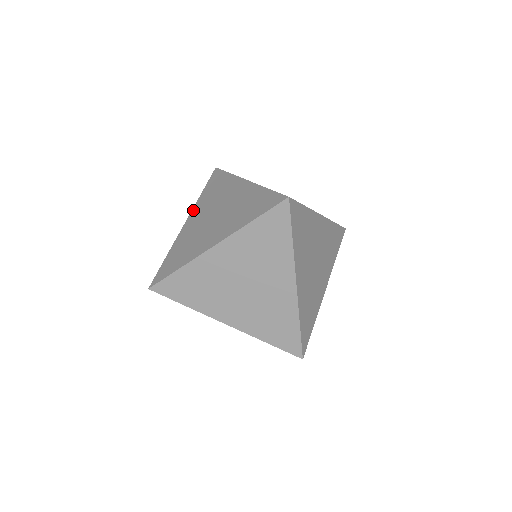
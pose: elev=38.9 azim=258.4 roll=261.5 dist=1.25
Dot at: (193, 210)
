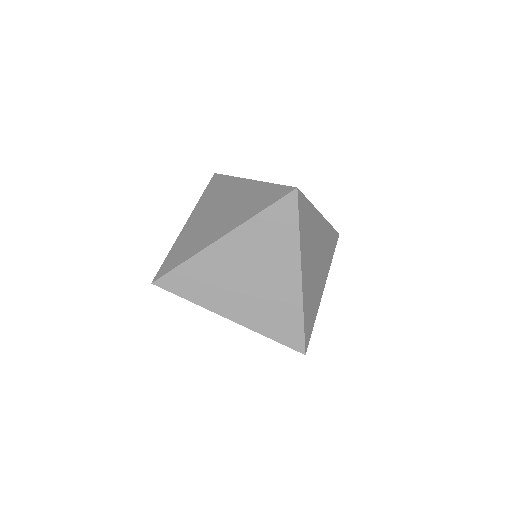
Dot at: (194, 211)
